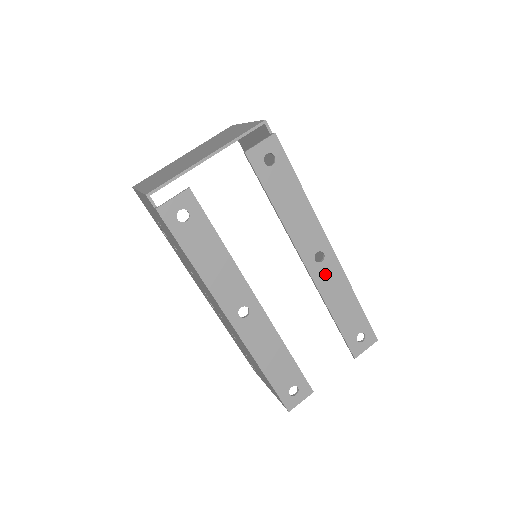
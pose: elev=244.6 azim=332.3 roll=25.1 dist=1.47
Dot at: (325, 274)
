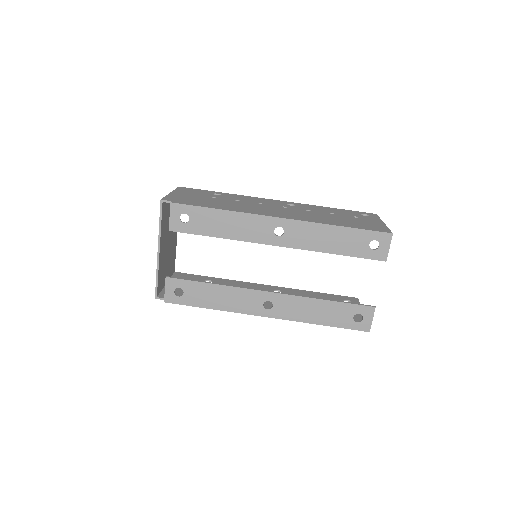
Dot at: (295, 237)
